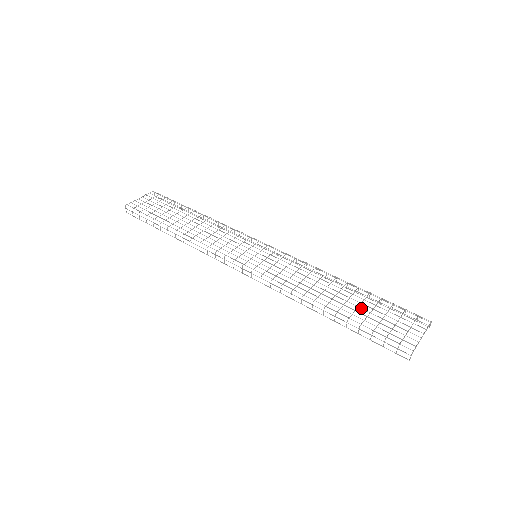
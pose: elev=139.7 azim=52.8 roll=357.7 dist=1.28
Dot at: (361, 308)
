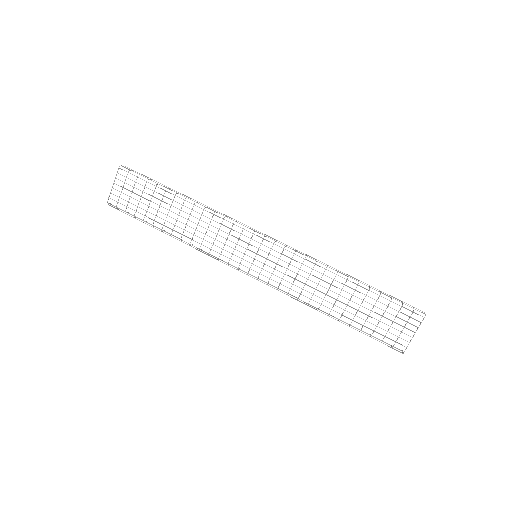
Dot at: occluded
